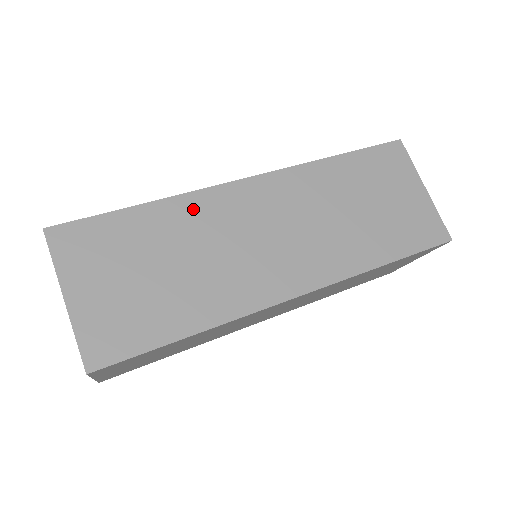
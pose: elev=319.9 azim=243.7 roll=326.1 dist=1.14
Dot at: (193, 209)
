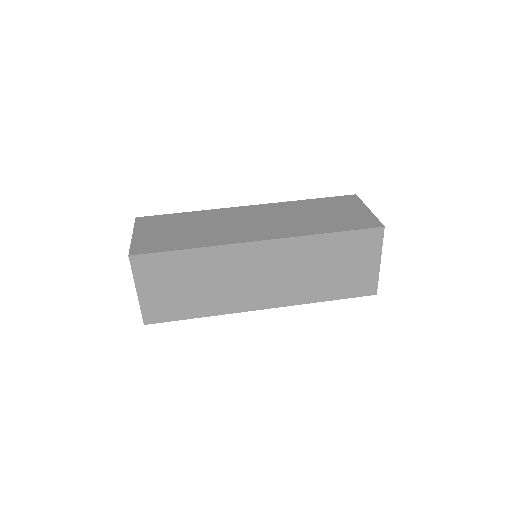
Dot at: (218, 256)
